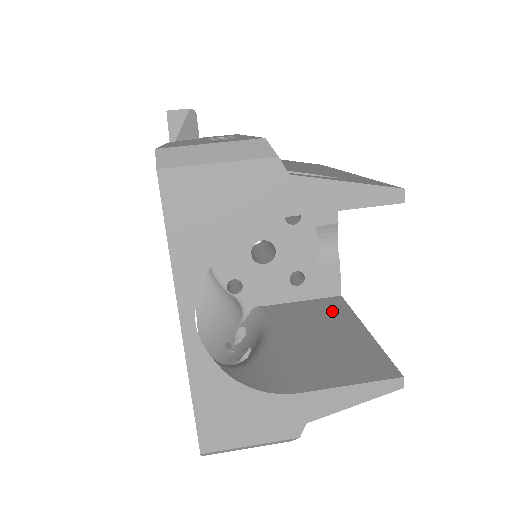
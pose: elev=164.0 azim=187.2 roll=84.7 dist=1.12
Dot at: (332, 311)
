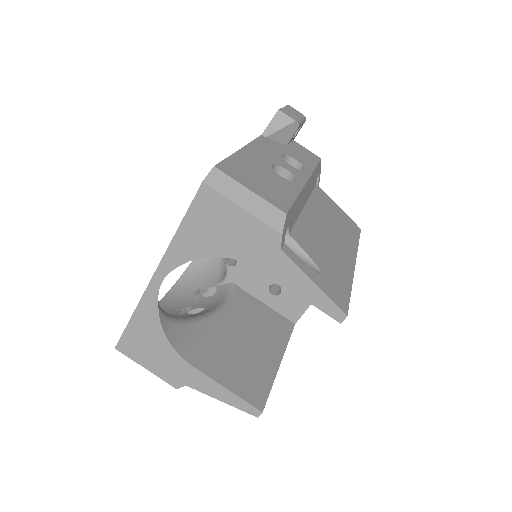
Dot at: (276, 330)
